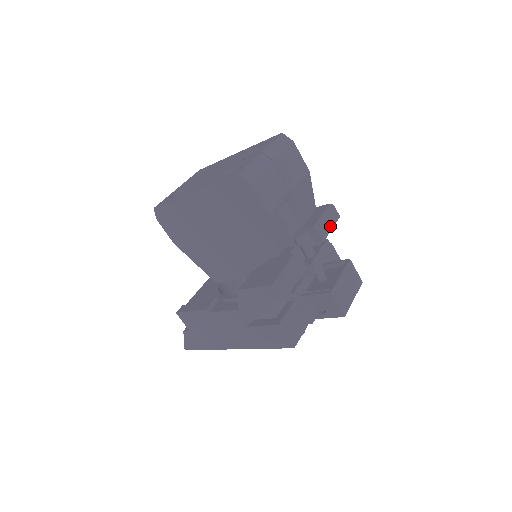
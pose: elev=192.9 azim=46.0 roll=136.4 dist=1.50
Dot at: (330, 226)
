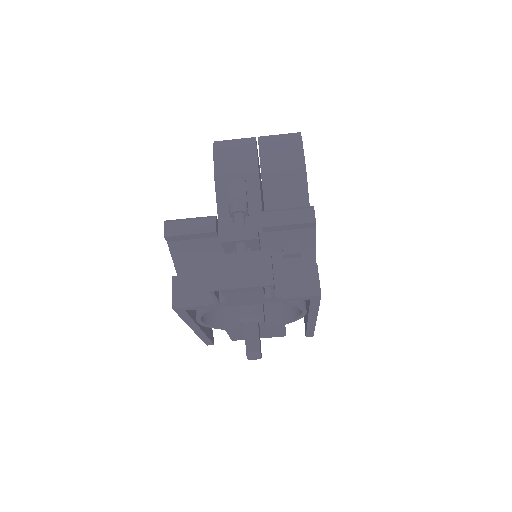
Dot at: (288, 221)
